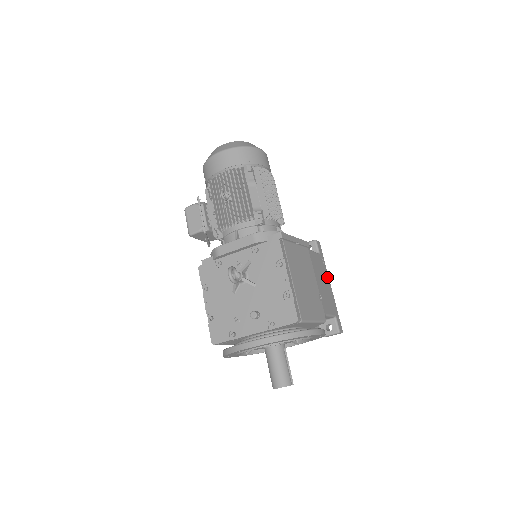
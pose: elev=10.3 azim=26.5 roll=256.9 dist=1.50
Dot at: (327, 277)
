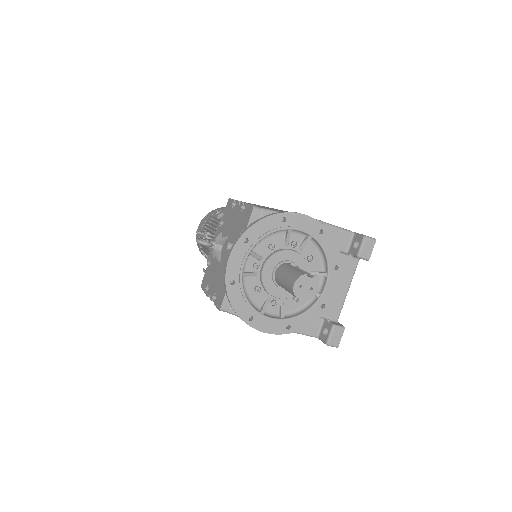
Dot at: occluded
